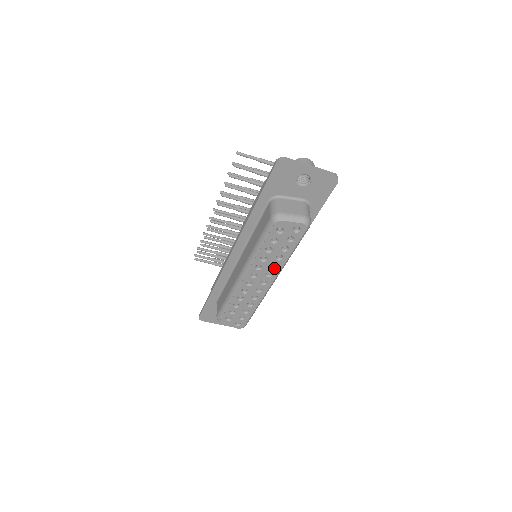
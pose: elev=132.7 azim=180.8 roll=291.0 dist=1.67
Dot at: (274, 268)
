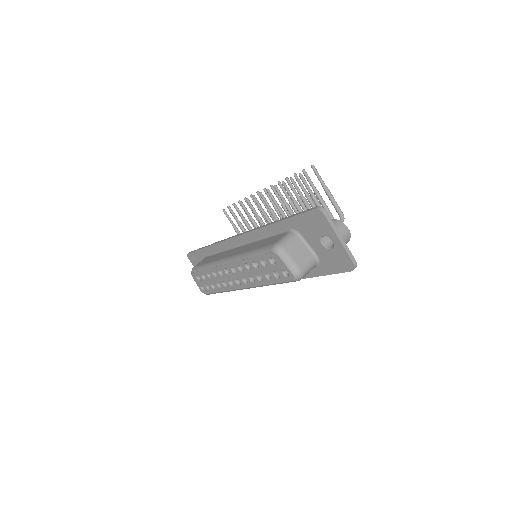
Dot at: (251, 280)
